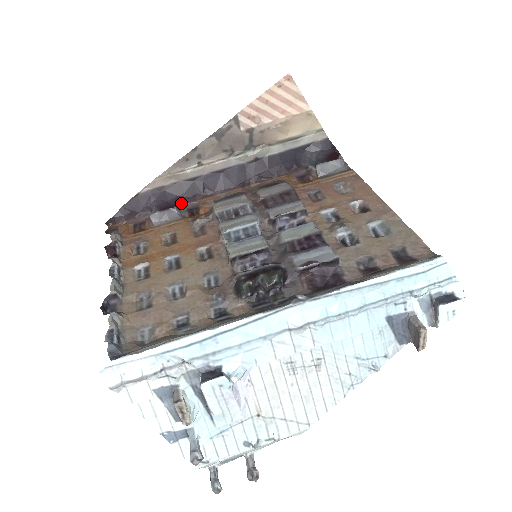
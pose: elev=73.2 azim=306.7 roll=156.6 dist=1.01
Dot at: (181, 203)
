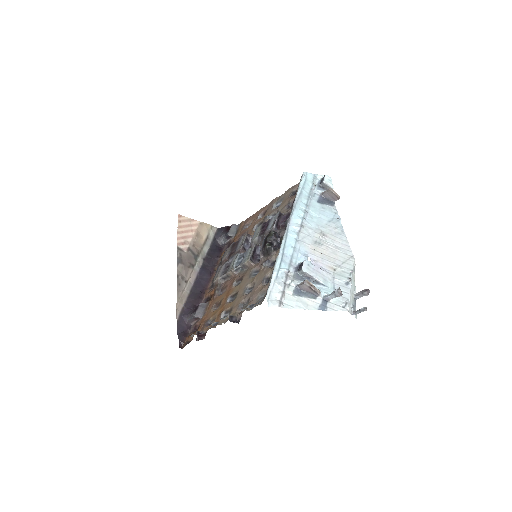
Dot at: occluded
